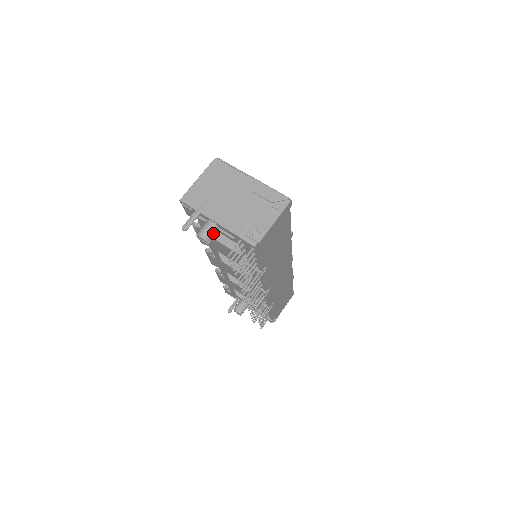
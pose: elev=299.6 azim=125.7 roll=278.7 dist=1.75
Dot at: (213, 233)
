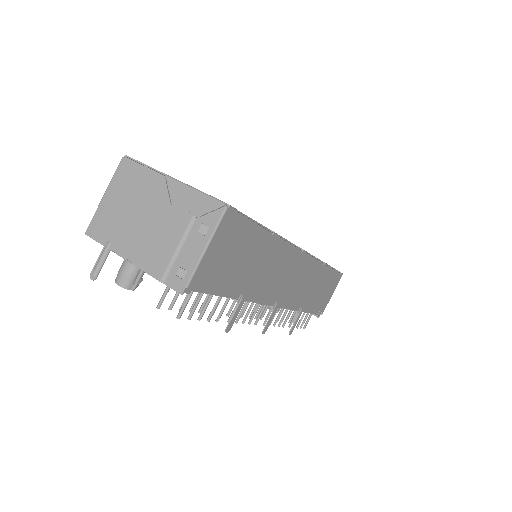
Dot at: (134, 275)
